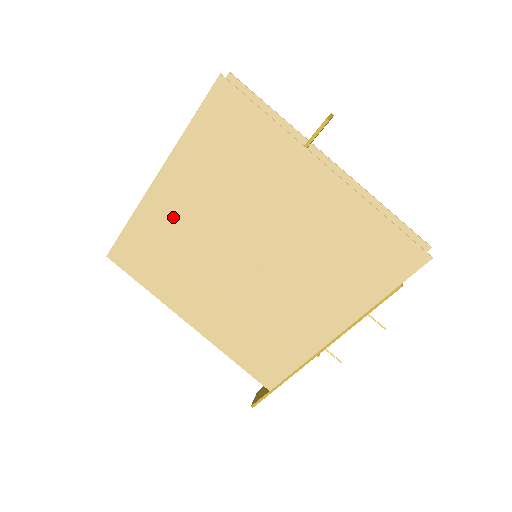
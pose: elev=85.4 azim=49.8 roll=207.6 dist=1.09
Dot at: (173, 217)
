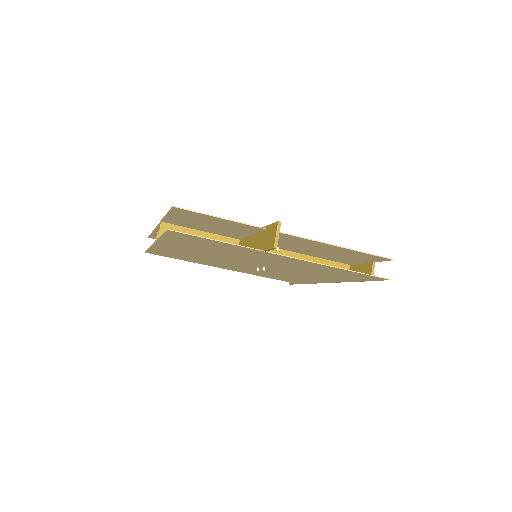
Dot at: (181, 252)
